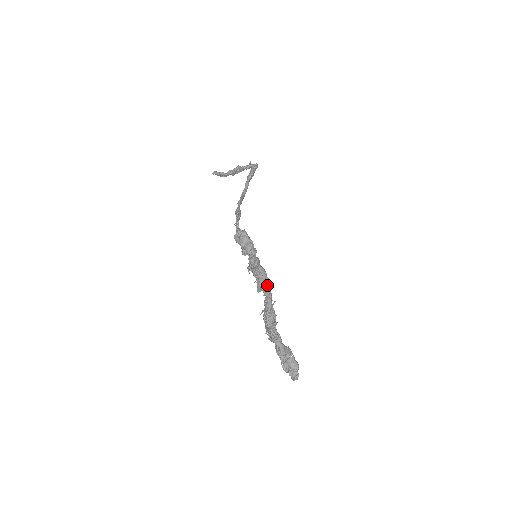
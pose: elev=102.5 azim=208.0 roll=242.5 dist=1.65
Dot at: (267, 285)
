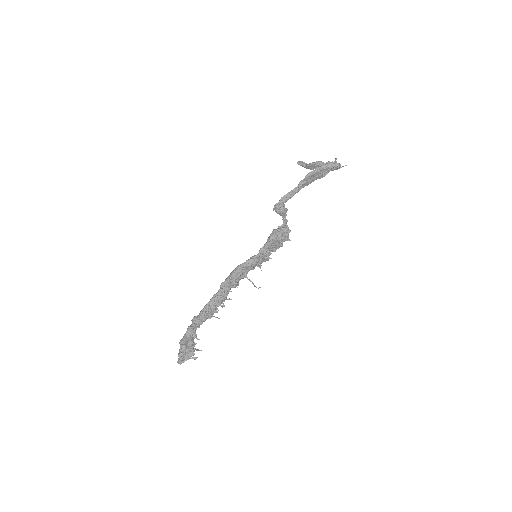
Dot at: (234, 284)
